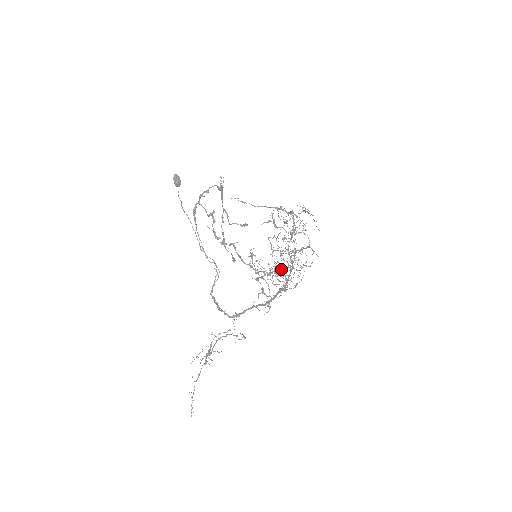
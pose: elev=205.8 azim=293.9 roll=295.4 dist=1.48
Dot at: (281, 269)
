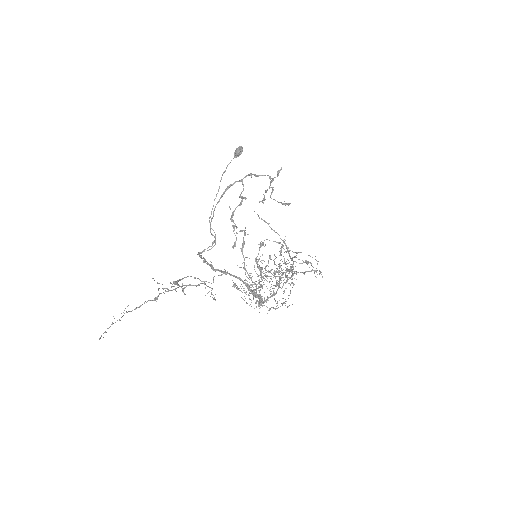
Dot at: (256, 297)
